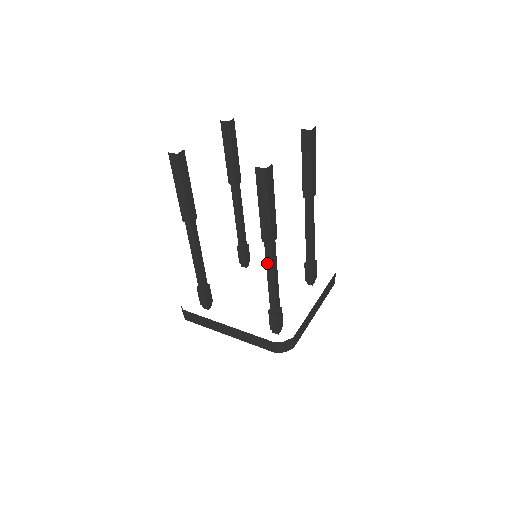
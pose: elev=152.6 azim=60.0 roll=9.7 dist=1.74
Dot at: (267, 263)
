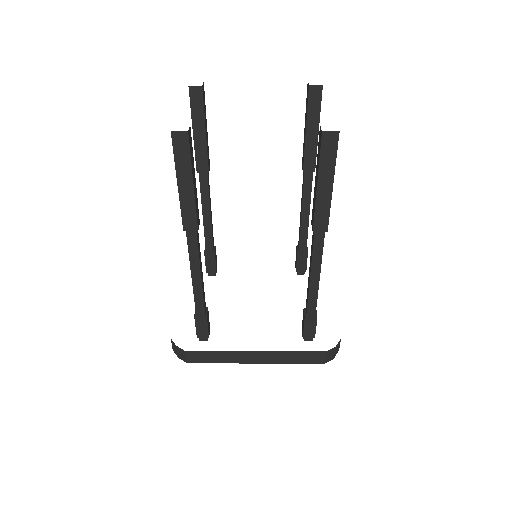
Dot at: (313, 258)
